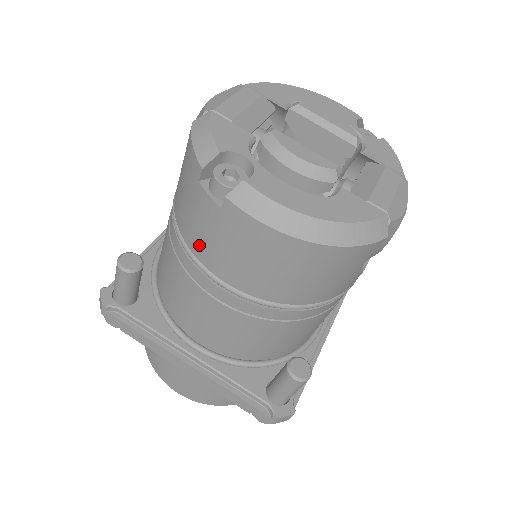
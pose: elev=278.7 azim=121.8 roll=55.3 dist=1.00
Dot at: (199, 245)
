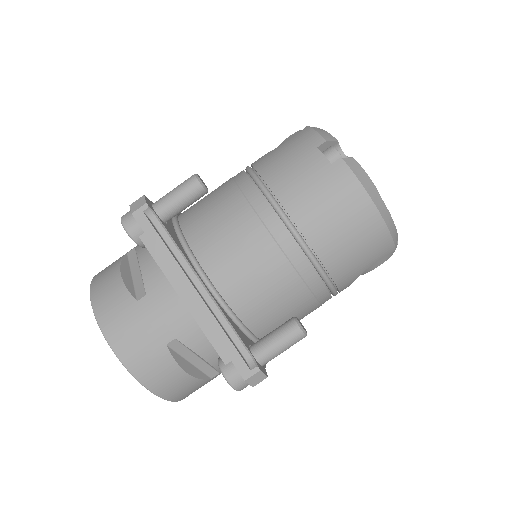
Dot at: (288, 188)
